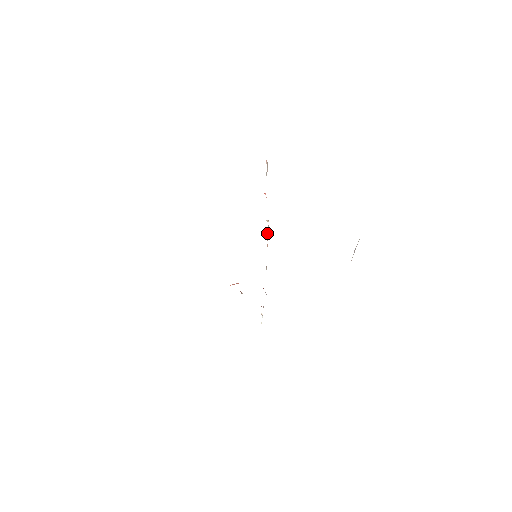
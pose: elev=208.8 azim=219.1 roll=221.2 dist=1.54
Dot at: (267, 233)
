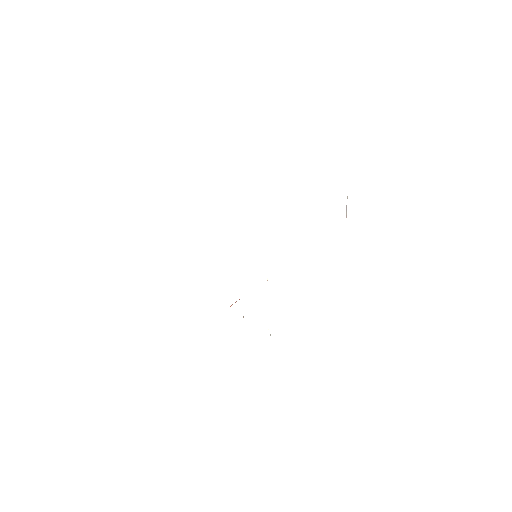
Dot at: occluded
